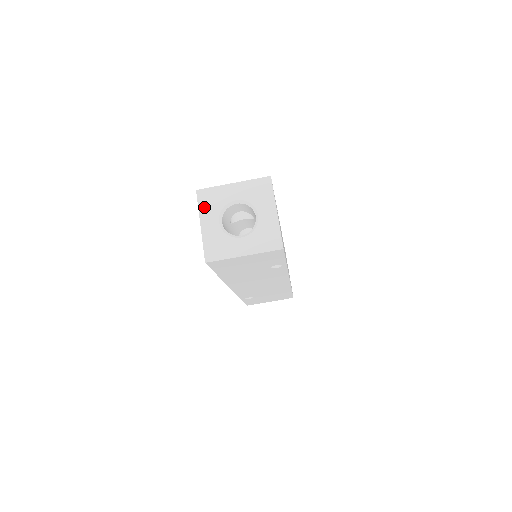
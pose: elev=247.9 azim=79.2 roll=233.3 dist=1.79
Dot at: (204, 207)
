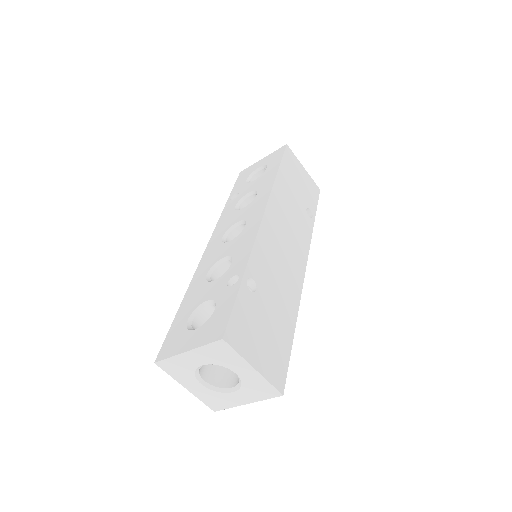
Dot at: (175, 375)
